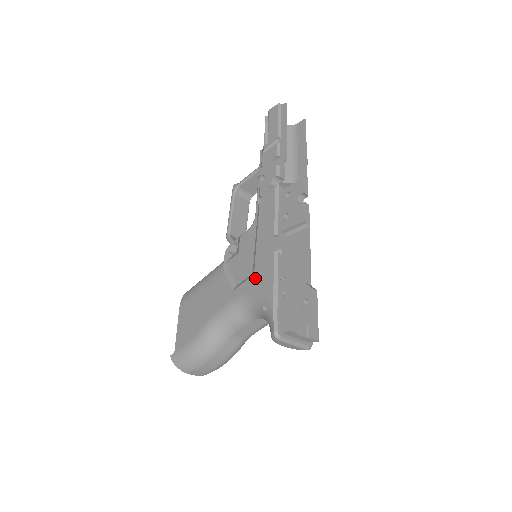
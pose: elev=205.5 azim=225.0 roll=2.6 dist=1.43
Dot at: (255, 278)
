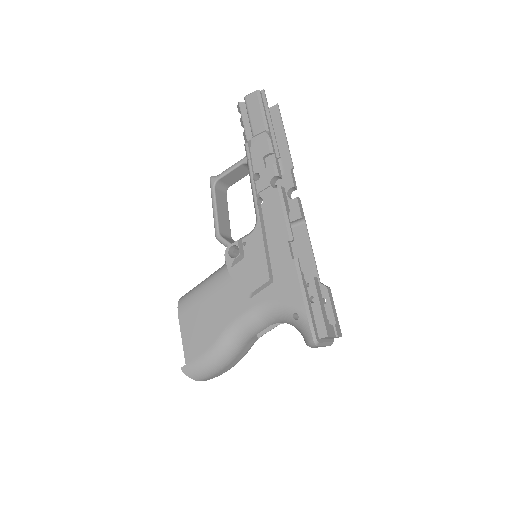
Dot at: (276, 286)
